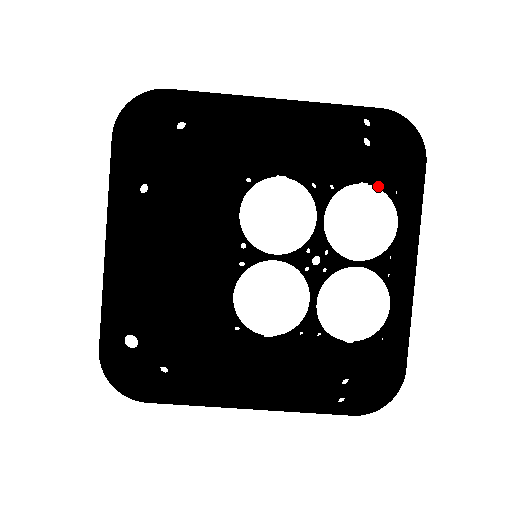
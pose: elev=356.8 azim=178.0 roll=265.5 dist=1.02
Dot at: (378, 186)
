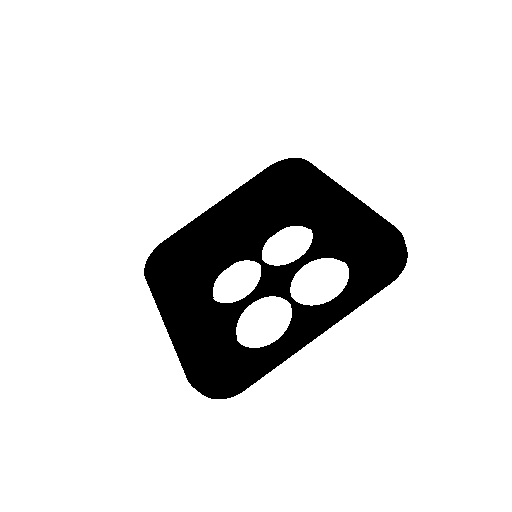
Dot at: (349, 268)
